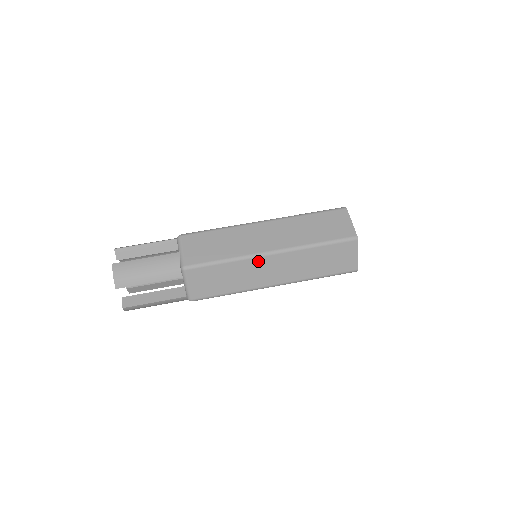
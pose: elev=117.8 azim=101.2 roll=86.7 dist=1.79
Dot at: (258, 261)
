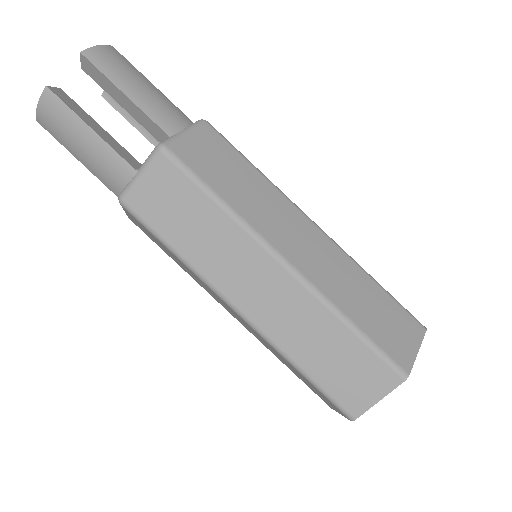
Dot at: (215, 294)
